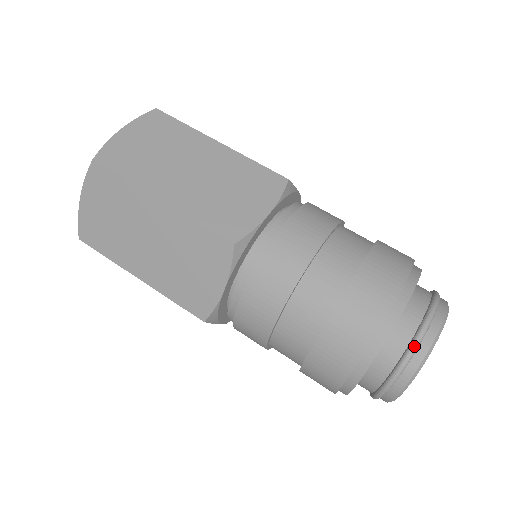
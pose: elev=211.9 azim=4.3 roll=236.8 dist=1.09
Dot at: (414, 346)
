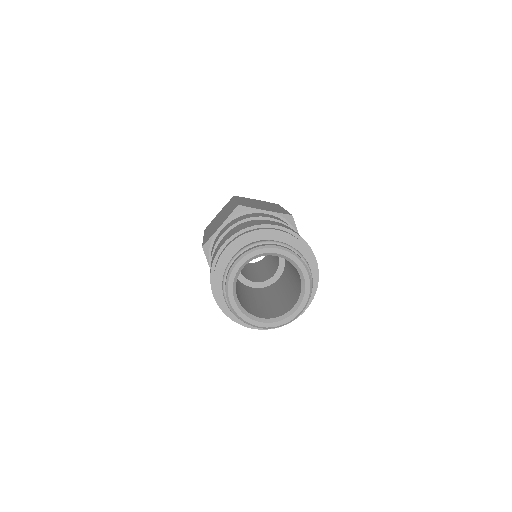
Dot at: (223, 275)
